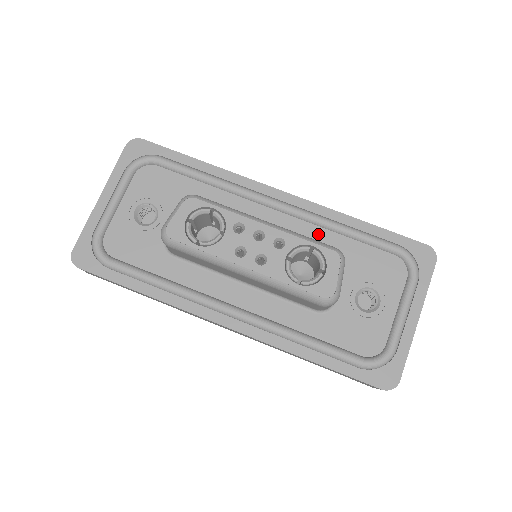
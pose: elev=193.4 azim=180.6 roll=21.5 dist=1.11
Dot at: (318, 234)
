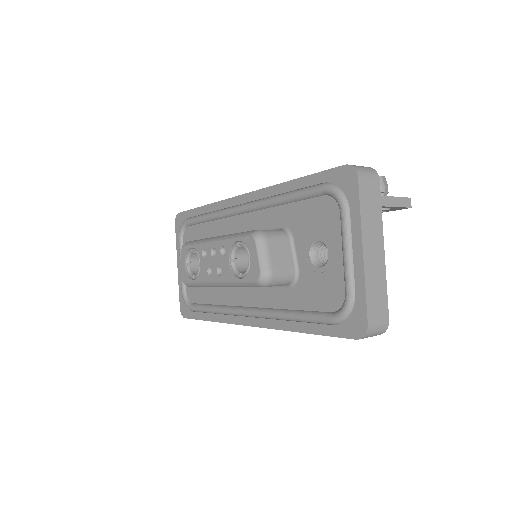
Dot at: (270, 215)
